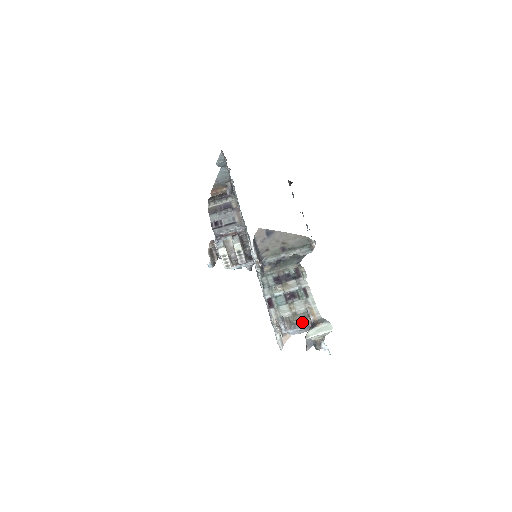
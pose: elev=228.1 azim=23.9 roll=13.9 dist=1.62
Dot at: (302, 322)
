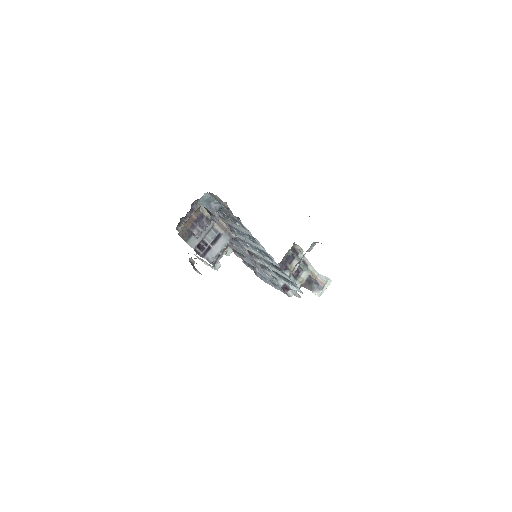
Dot at: occluded
